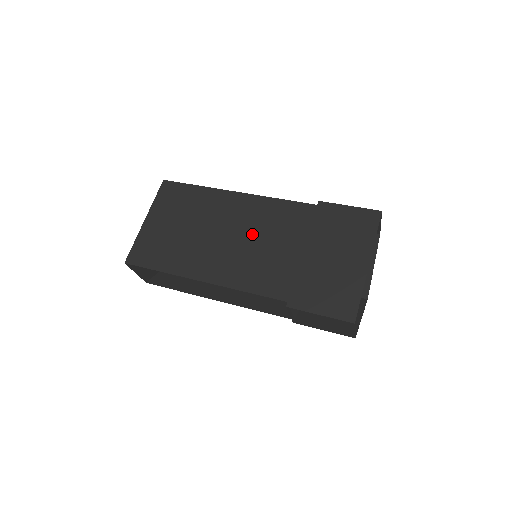
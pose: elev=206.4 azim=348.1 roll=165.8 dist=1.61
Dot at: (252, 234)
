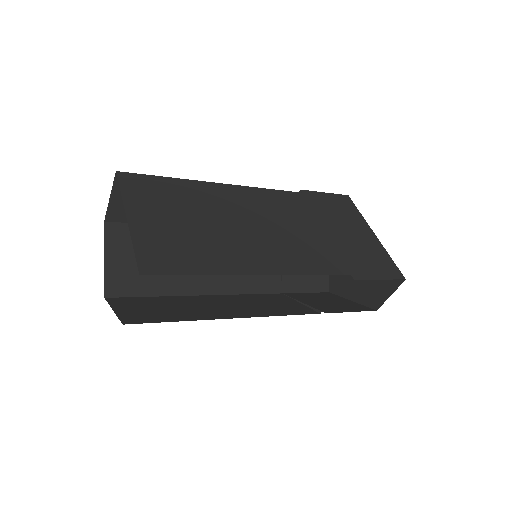
Dot at: (271, 221)
